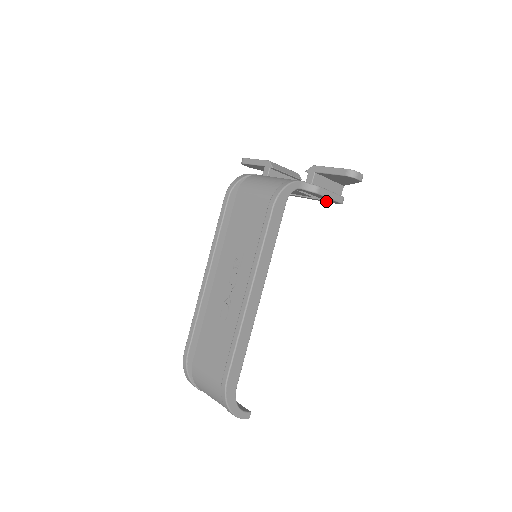
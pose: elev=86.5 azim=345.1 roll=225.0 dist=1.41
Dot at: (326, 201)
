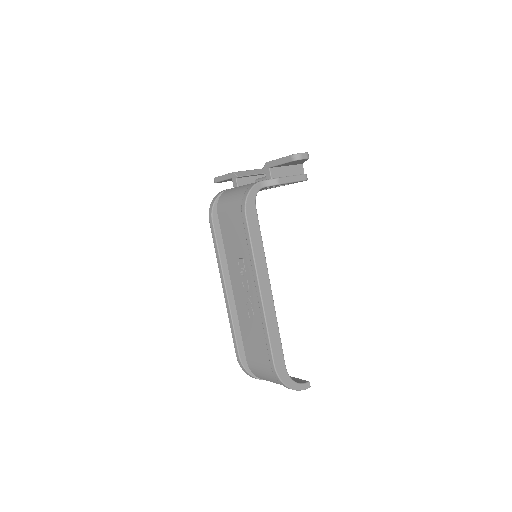
Dot at: occluded
